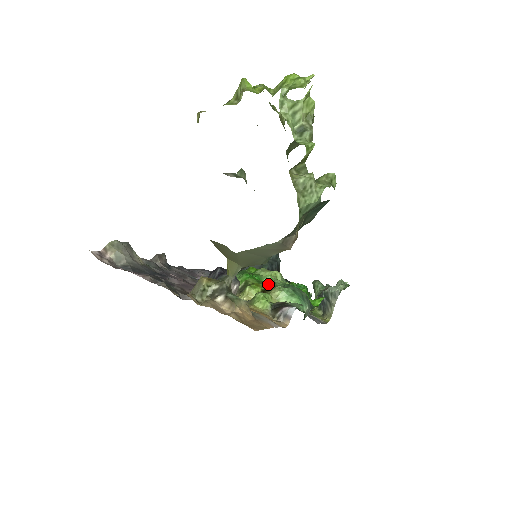
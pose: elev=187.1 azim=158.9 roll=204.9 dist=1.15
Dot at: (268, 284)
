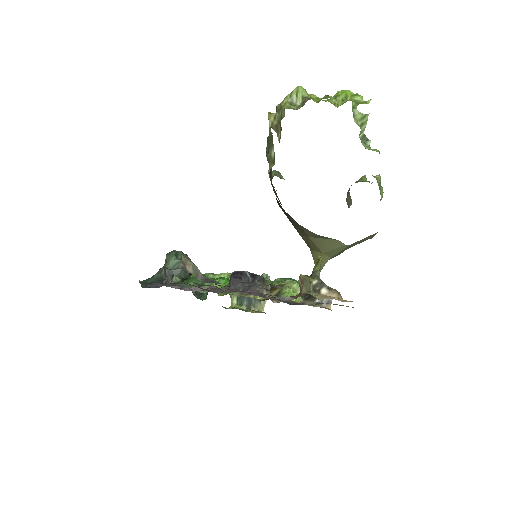
Dot at: occluded
